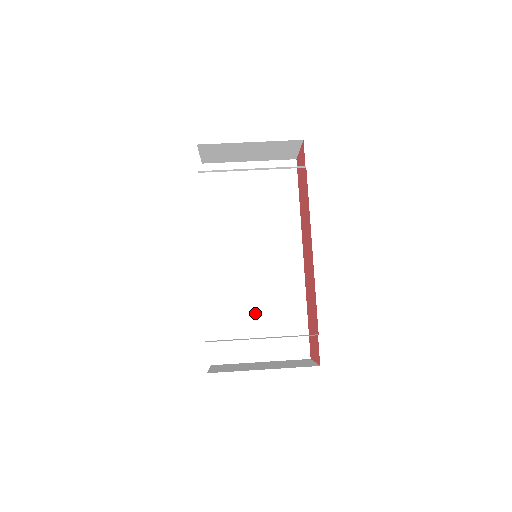
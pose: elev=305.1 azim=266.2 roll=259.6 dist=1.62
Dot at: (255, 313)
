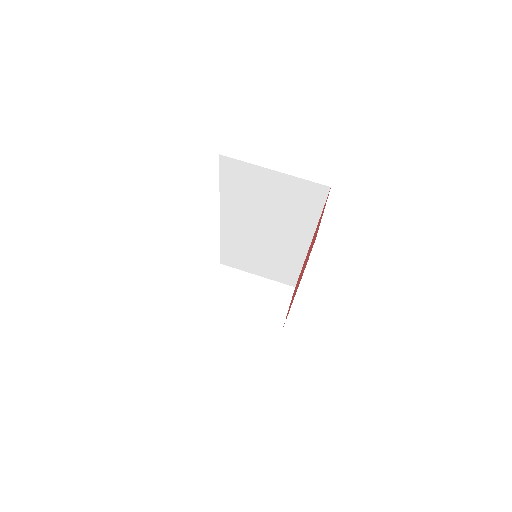
Dot at: (258, 256)
